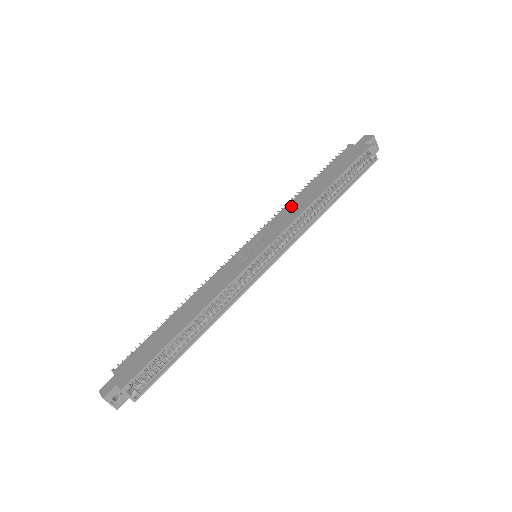
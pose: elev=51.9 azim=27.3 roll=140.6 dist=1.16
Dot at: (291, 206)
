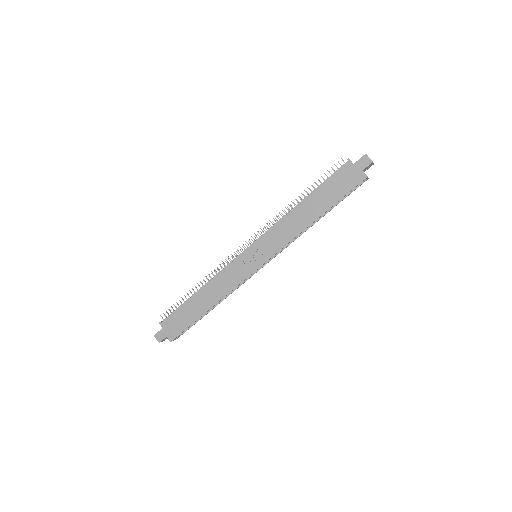
Dot at: (288, 222)
